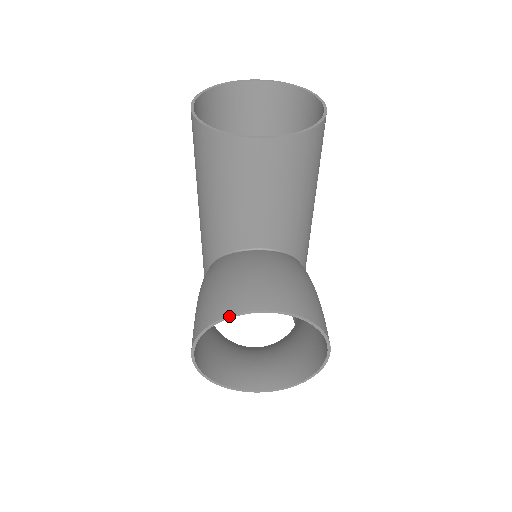
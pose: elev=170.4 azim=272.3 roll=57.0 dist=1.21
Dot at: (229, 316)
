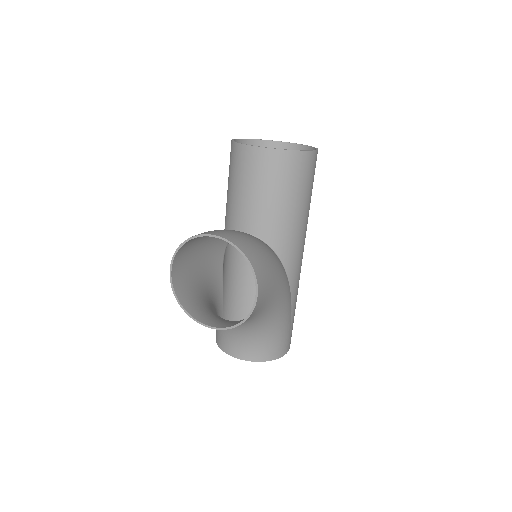
Dot at: (195, 236)
